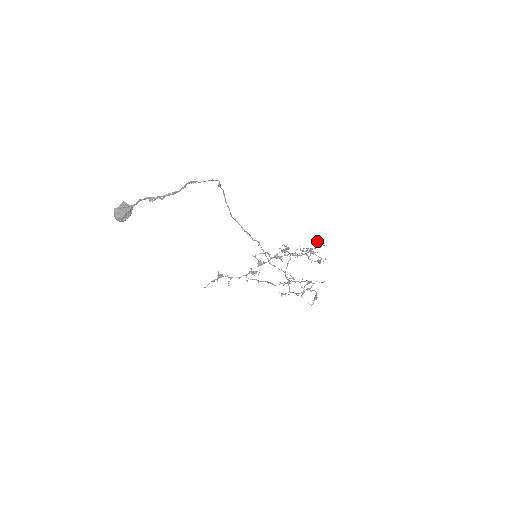
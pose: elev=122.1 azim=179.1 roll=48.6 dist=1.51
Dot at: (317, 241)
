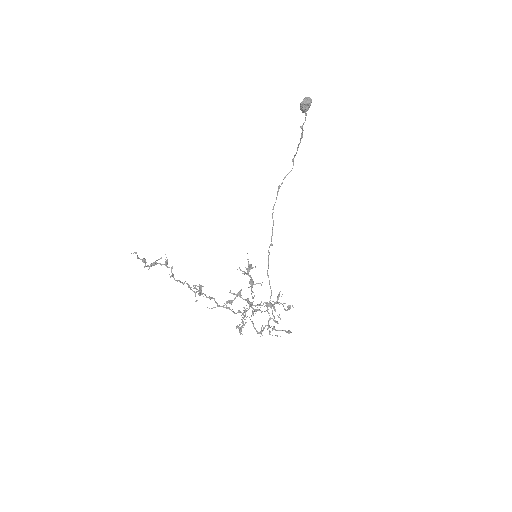
Dot at: occluded
